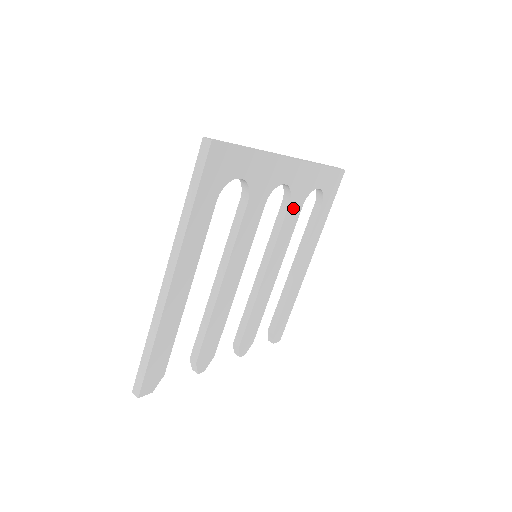
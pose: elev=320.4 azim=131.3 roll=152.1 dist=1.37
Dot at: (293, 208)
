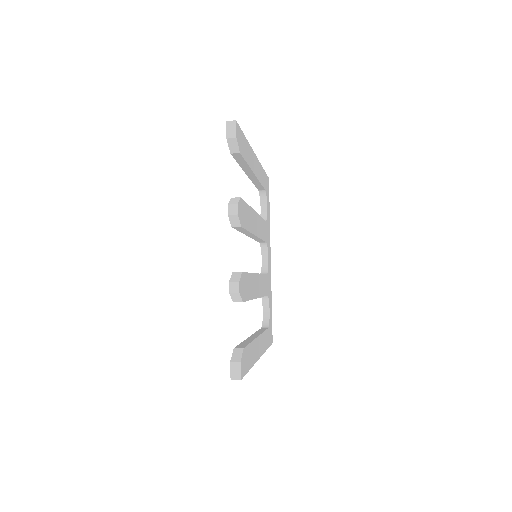
Dot at: (266, 282)
